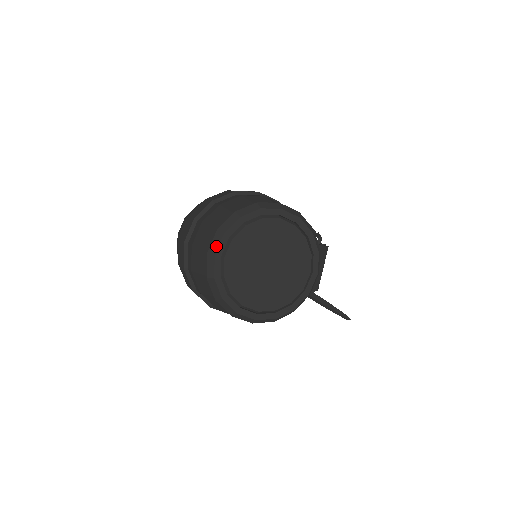
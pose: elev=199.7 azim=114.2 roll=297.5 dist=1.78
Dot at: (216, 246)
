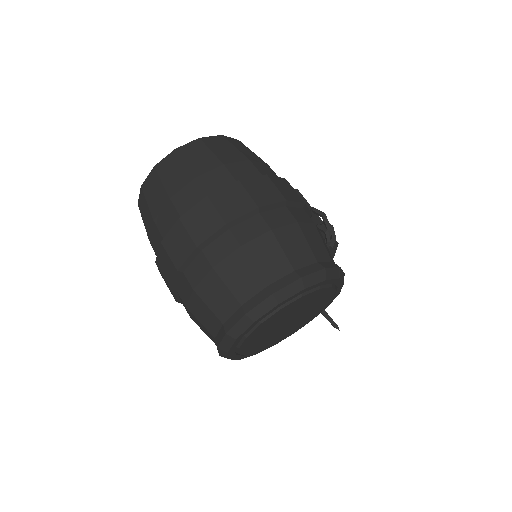
Dot at: (240, 331)
